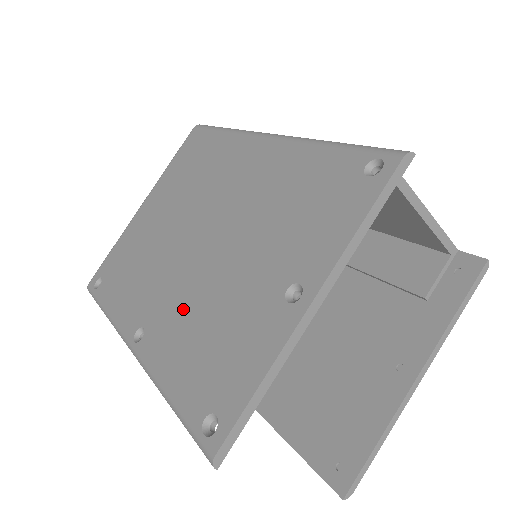
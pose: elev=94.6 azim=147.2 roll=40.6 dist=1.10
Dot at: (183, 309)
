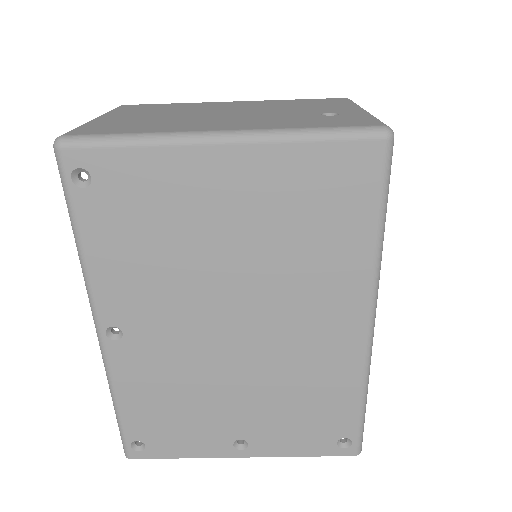
Dot at: (170, 367)
